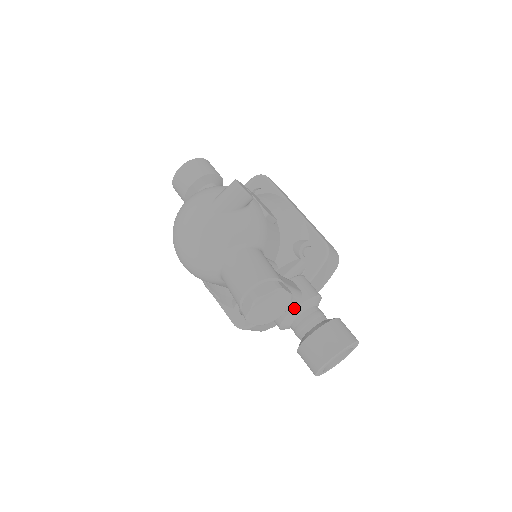
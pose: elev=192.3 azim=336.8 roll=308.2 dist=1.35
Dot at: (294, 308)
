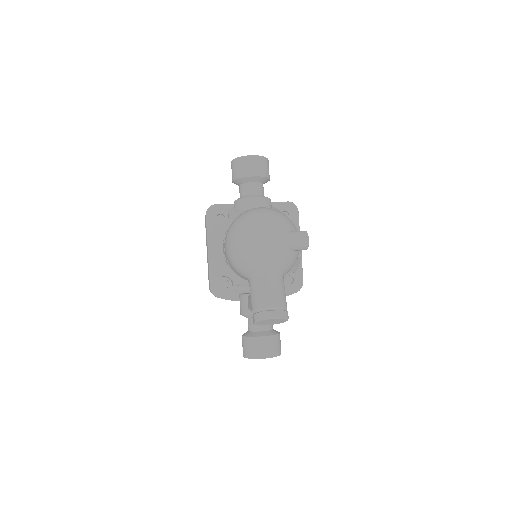
Dot at: occluded
